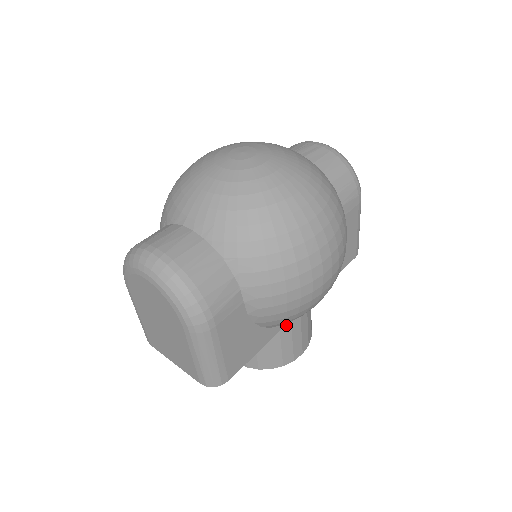
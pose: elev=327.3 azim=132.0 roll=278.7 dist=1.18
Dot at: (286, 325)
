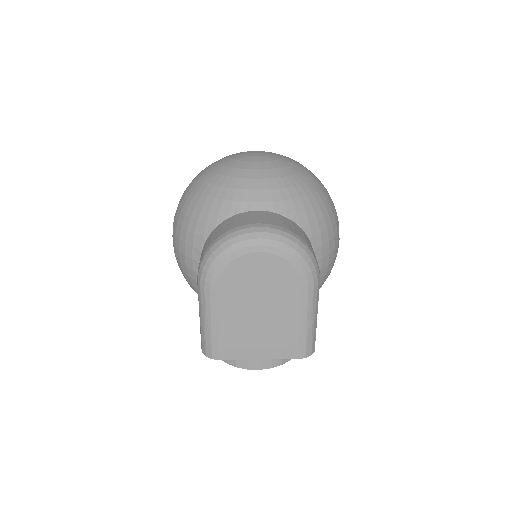
Dot at: occluded
